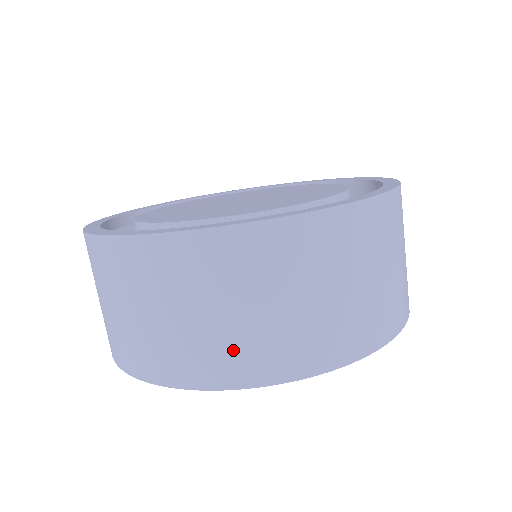
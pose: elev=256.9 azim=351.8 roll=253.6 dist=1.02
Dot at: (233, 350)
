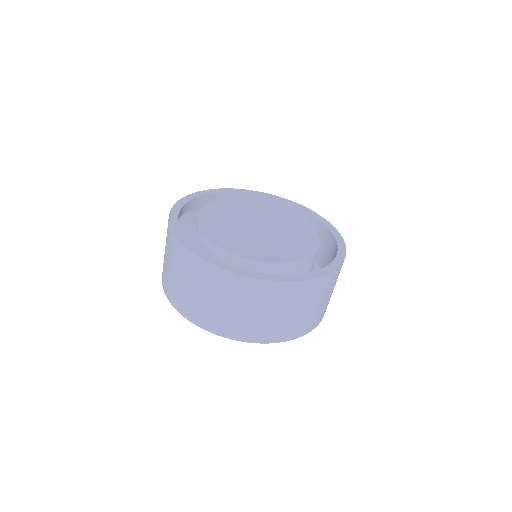
Dot at: (300, 324)
